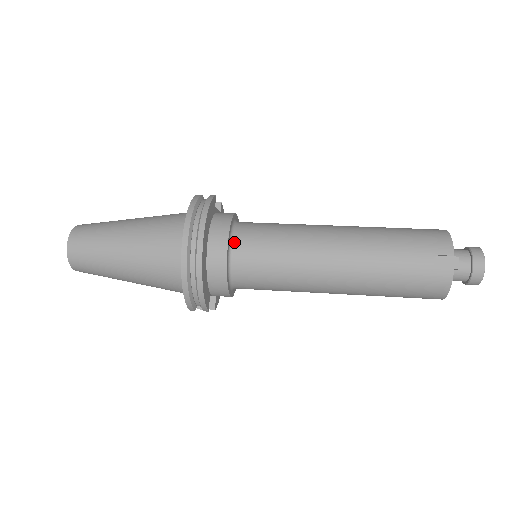
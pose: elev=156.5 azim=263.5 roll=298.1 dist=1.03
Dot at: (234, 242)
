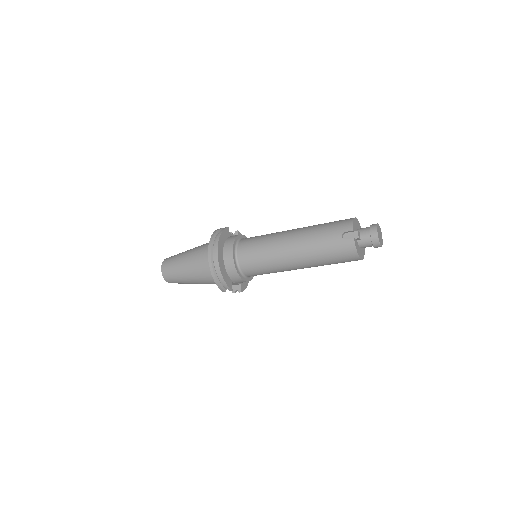
Dot at: (238, 249)
